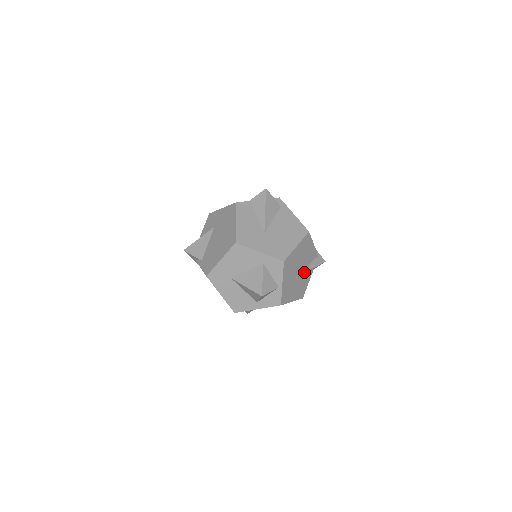
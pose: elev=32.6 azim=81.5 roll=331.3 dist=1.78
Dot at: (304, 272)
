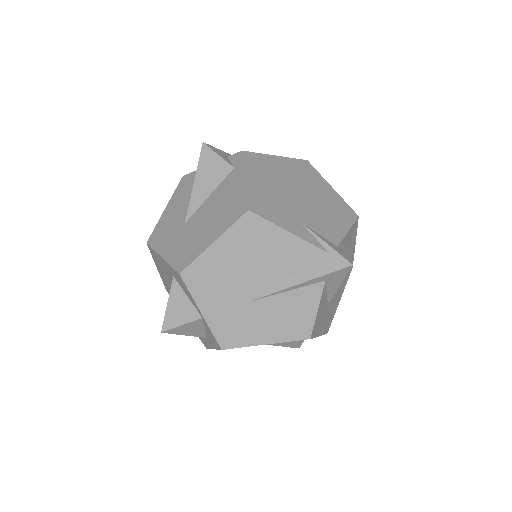
Dot at: (277, 289)
